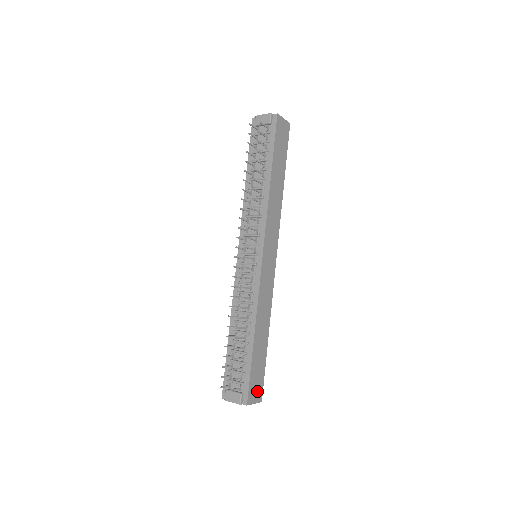
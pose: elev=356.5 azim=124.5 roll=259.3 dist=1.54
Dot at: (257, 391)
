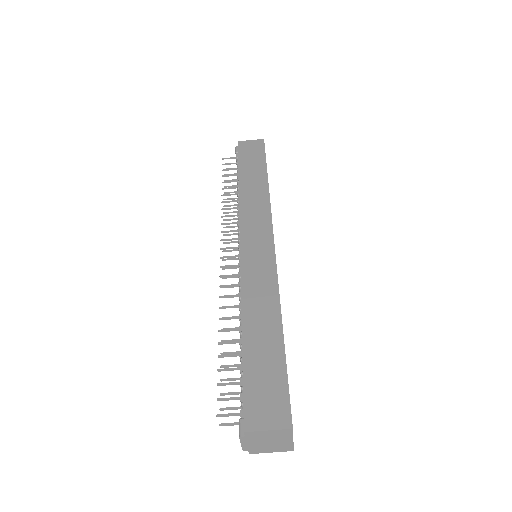
Dot at: (272, 409)
